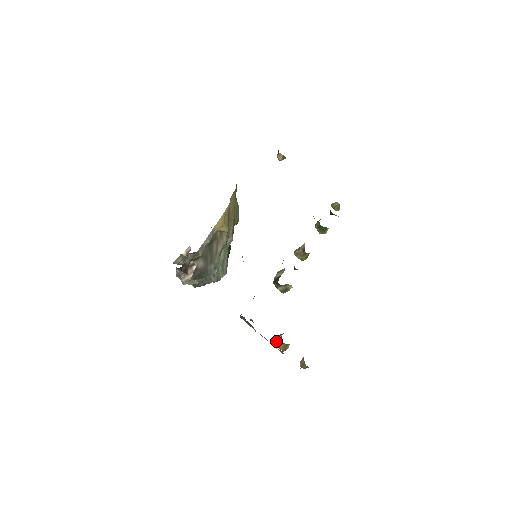
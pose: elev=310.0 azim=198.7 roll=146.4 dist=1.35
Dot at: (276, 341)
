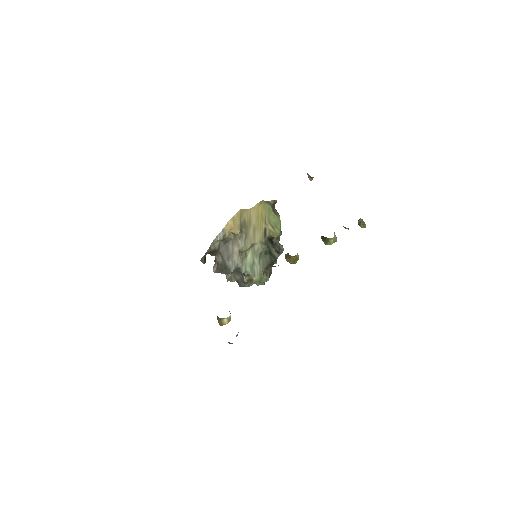
Dot at: occluded
